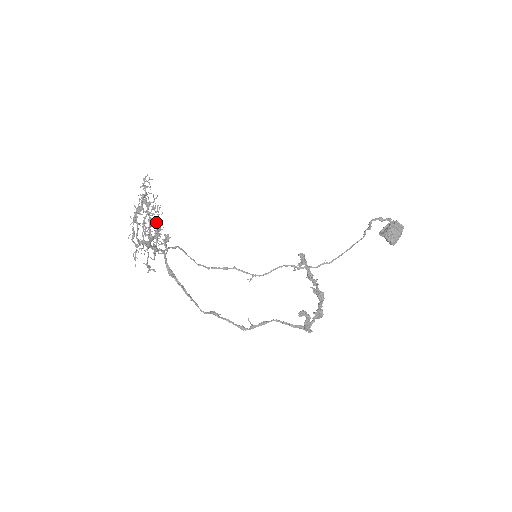
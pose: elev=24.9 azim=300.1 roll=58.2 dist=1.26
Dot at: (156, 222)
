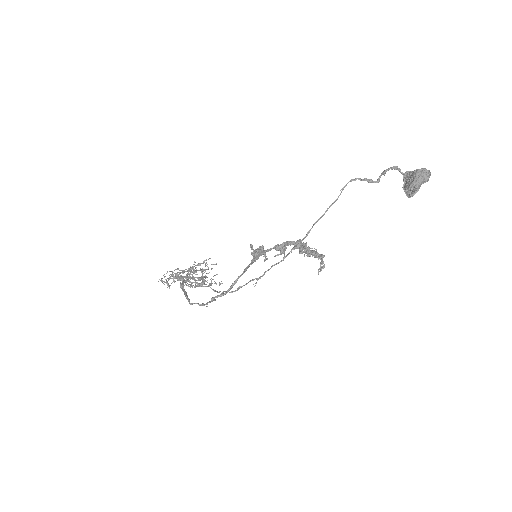
Dot at: (196, 270)
